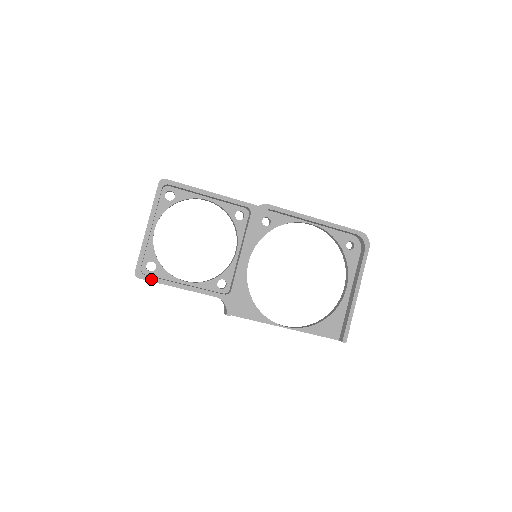
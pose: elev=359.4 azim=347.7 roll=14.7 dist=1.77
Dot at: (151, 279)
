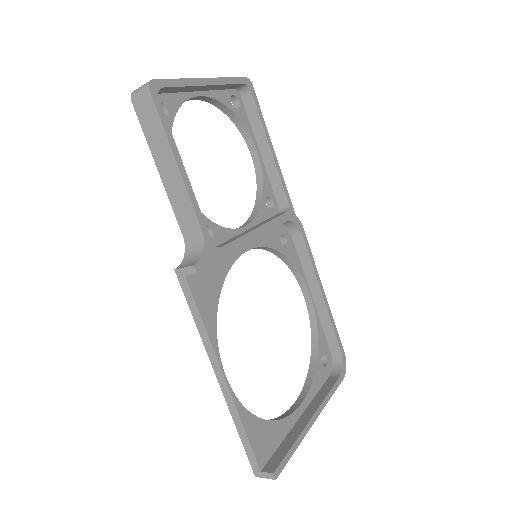
Dot at: (160, 111)
